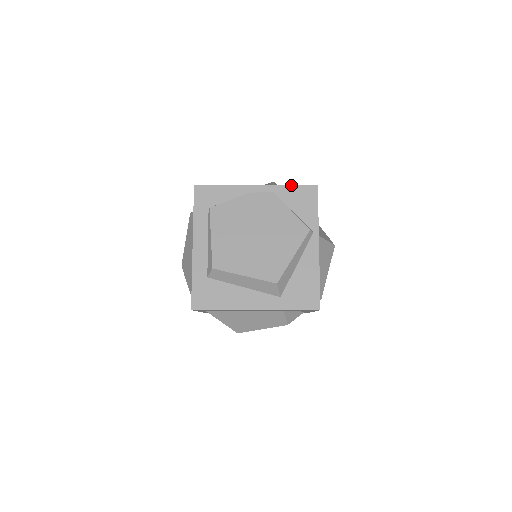
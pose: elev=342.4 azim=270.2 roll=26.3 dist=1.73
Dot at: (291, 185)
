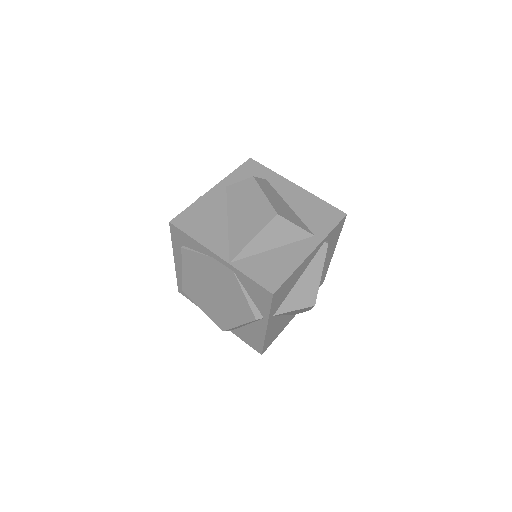
Dot at: (249, 277)
